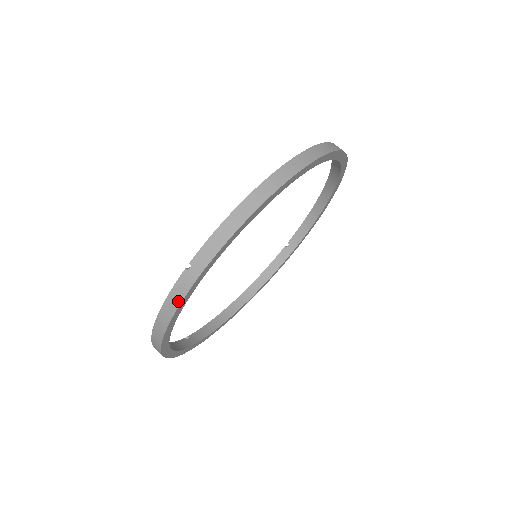
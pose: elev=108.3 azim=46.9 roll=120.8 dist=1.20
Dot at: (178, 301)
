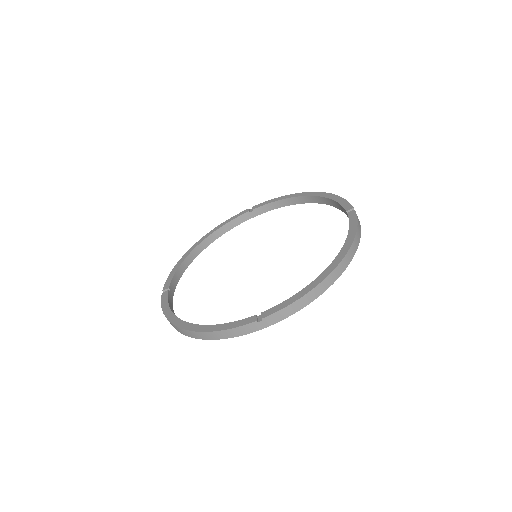
Dot at: occluded
